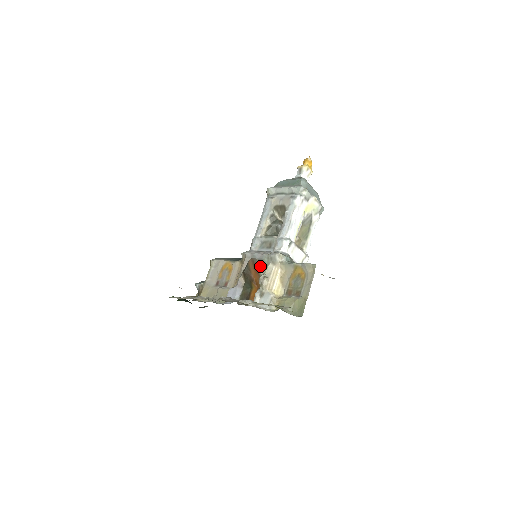
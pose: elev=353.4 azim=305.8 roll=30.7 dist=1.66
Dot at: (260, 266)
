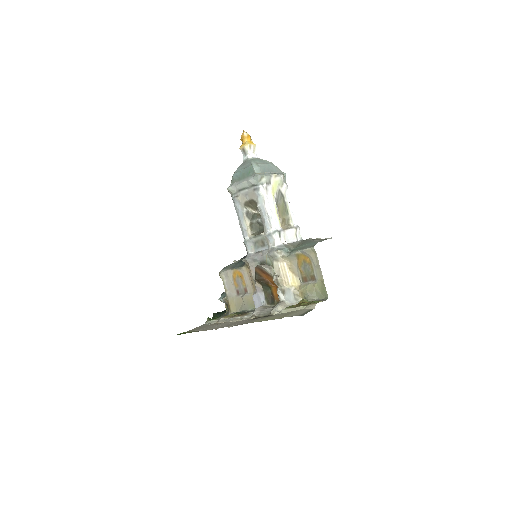
Dot at: (267, 270)
